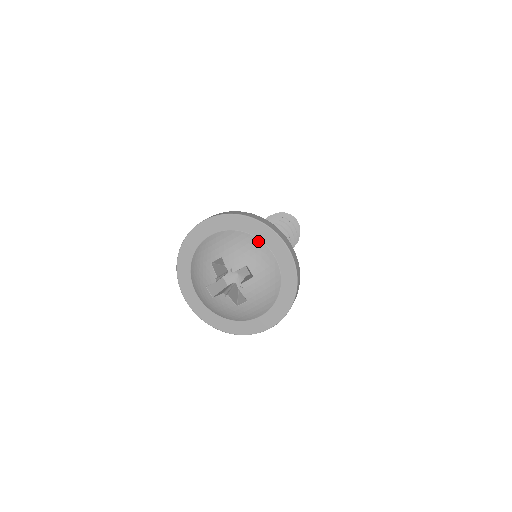
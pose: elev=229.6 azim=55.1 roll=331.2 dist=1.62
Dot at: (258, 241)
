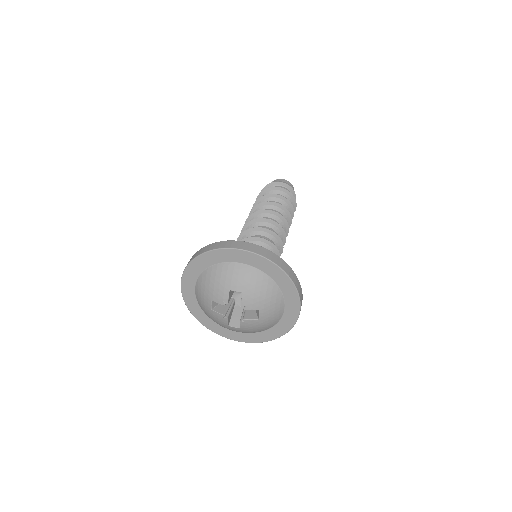
Dot at: (220, 265)
